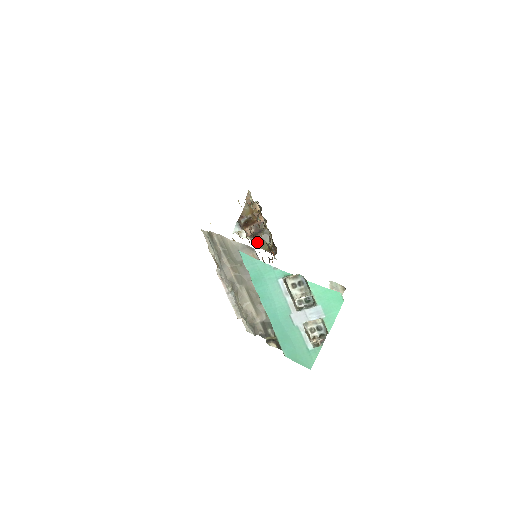
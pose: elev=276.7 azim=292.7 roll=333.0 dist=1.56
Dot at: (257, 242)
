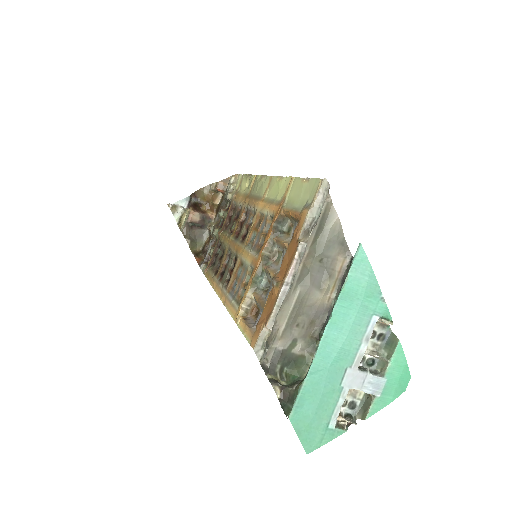
Dot at: (189, 234)
